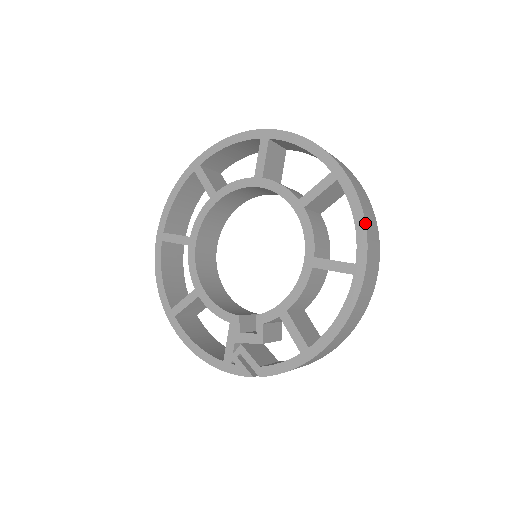
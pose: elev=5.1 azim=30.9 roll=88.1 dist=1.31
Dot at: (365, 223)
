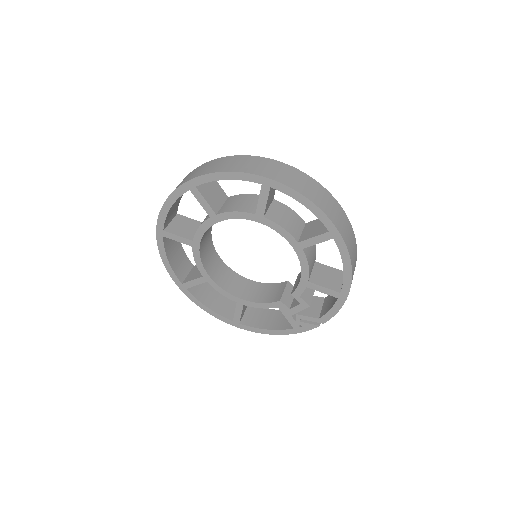
Dot at: (314, 204)
